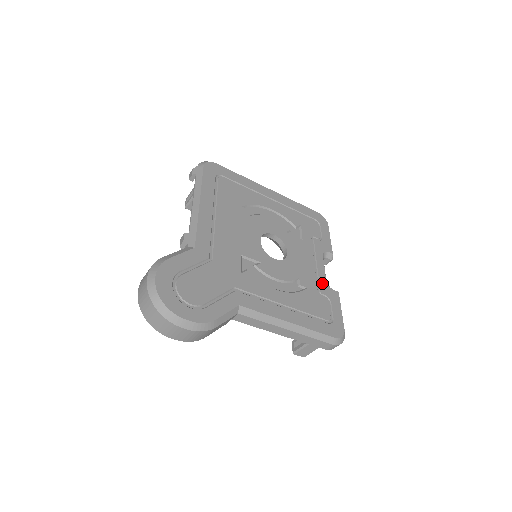
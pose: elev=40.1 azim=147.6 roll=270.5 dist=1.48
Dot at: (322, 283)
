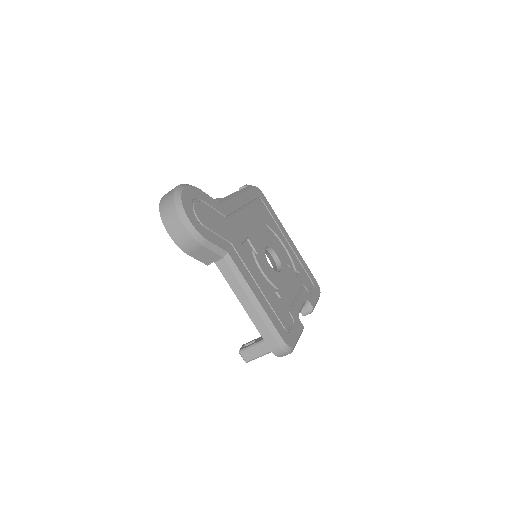
Dot at: (295, 309)
